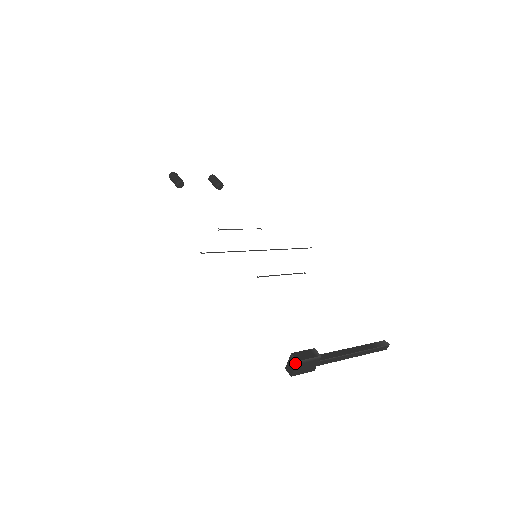
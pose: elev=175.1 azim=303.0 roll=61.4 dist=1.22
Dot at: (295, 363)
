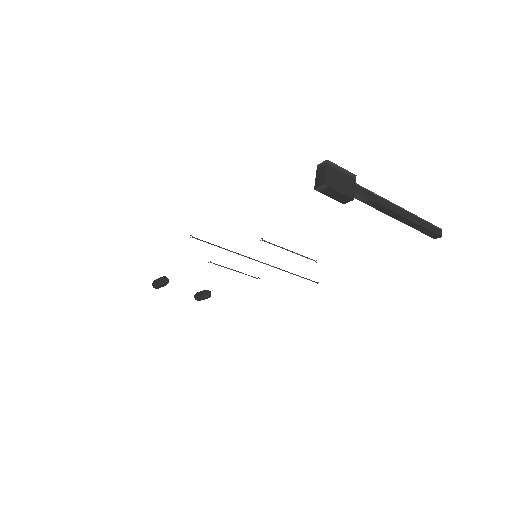
Dot at: (325, 165)
